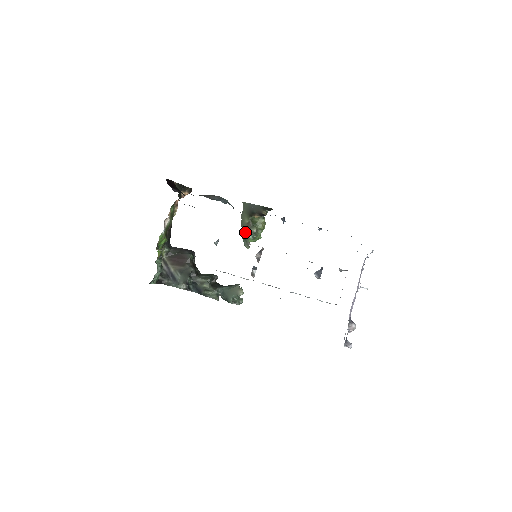
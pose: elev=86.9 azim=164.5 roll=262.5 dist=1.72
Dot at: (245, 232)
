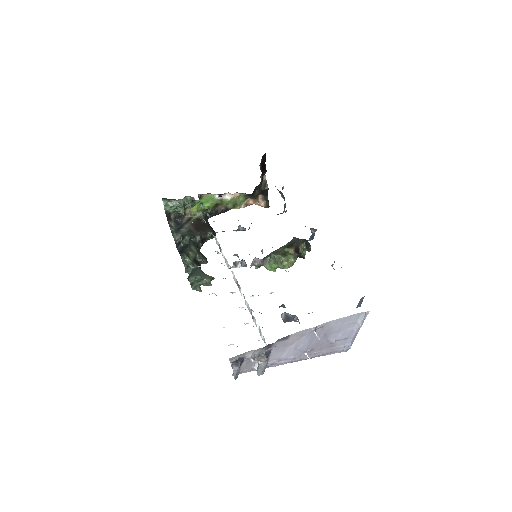
Dot at: occluded
